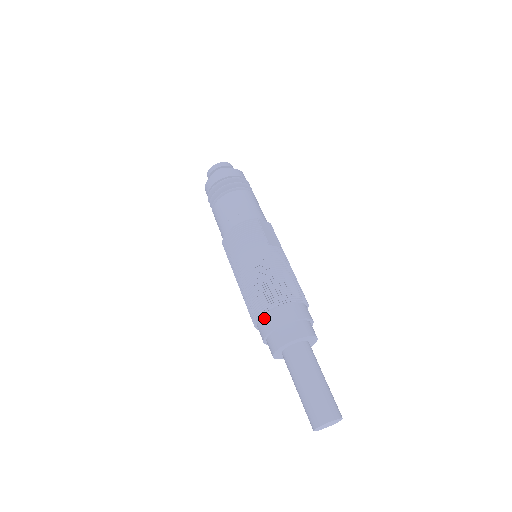
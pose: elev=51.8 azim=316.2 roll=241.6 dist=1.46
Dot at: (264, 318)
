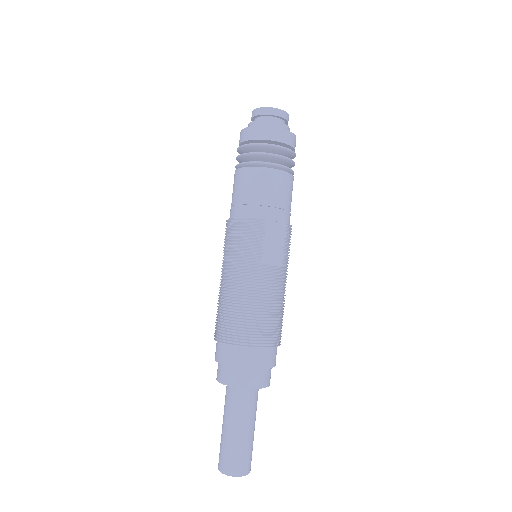
Dot at: (218, 344)
